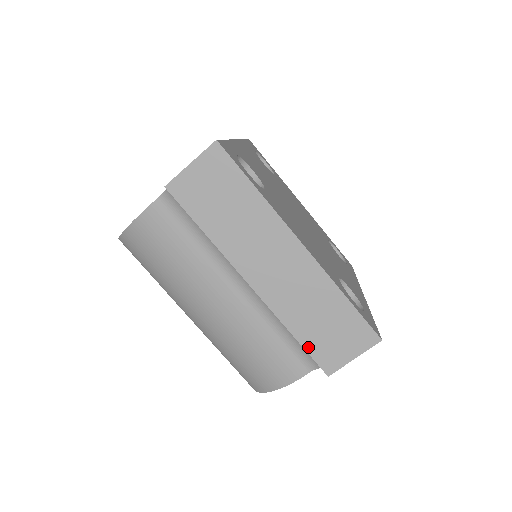
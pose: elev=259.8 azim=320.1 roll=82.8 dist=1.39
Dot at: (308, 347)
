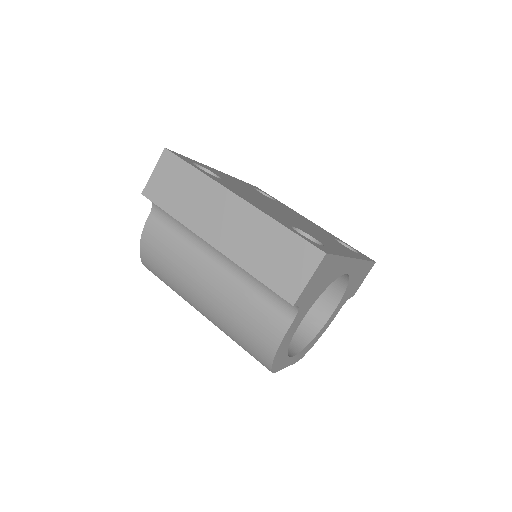
Dot at: (268, 283)
